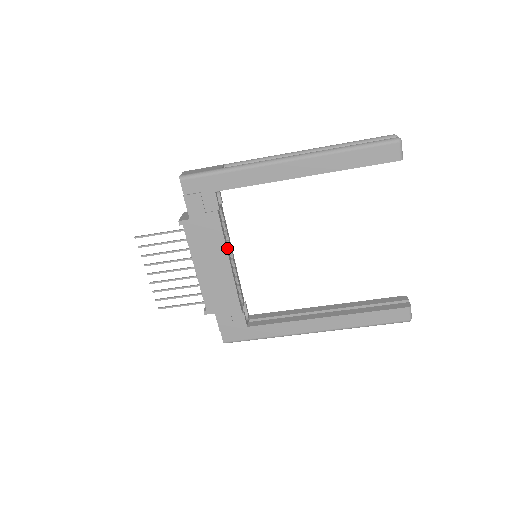
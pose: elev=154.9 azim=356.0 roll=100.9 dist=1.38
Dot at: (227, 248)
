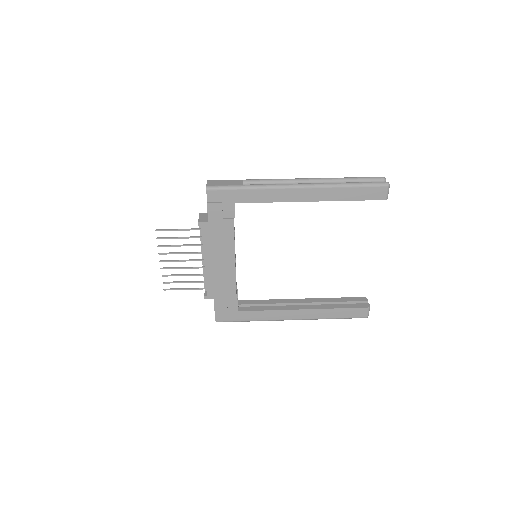
Dot at: occluded
